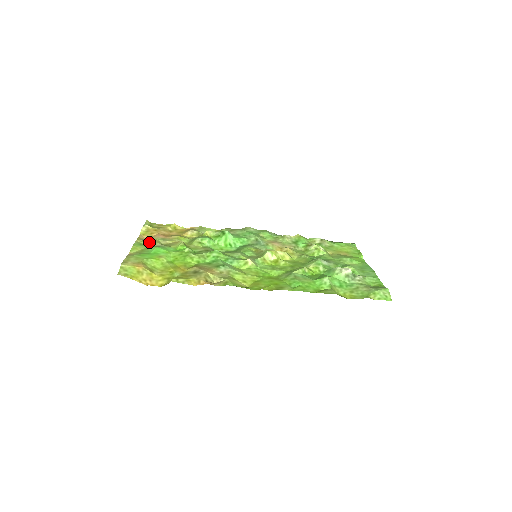
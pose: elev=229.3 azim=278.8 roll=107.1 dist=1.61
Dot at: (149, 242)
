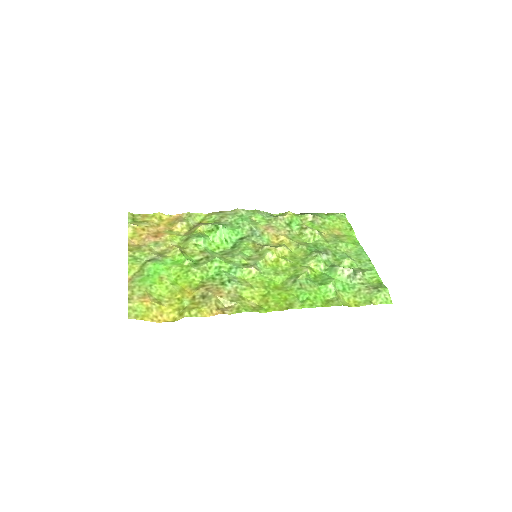
Dot at: (143, 253)
